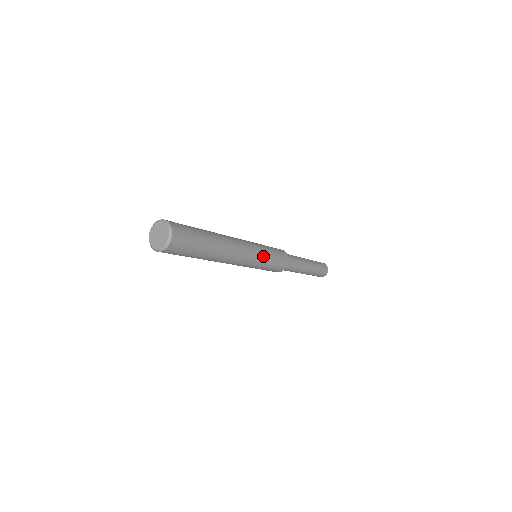
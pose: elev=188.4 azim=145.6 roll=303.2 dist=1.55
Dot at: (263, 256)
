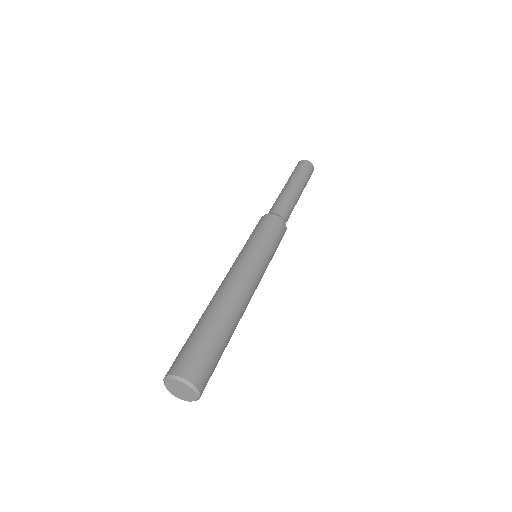
Dot at: occluded
